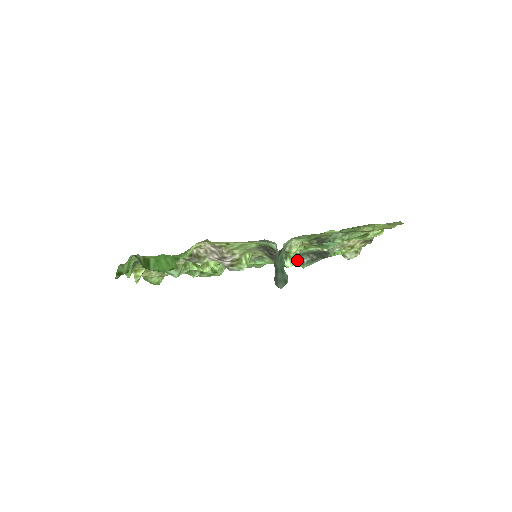
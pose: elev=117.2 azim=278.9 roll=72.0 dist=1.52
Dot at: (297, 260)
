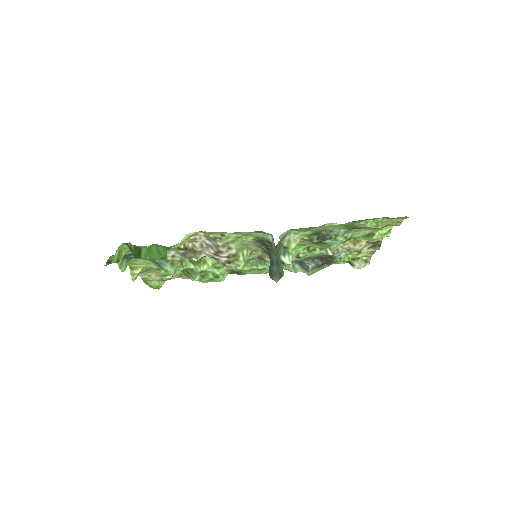
Dot at: (302, 266)
